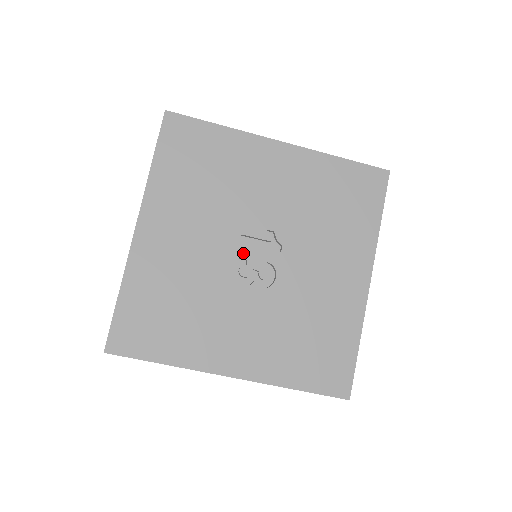
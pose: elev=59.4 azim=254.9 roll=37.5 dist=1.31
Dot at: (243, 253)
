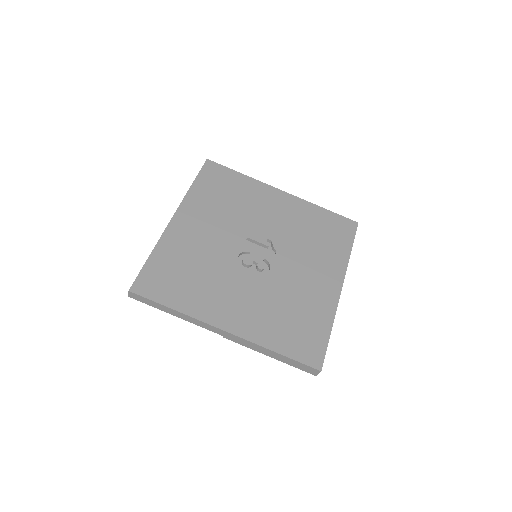
Dot at: (247, 249)
